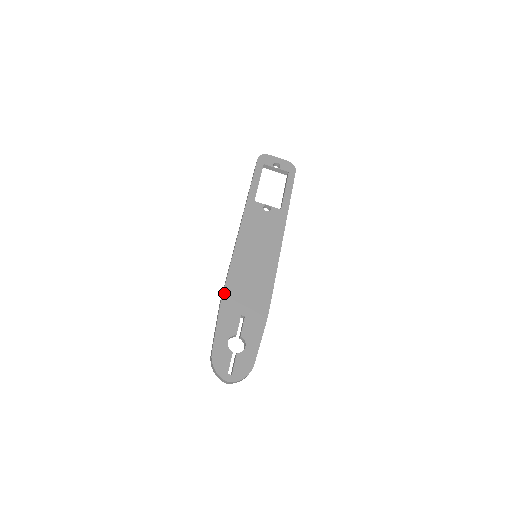
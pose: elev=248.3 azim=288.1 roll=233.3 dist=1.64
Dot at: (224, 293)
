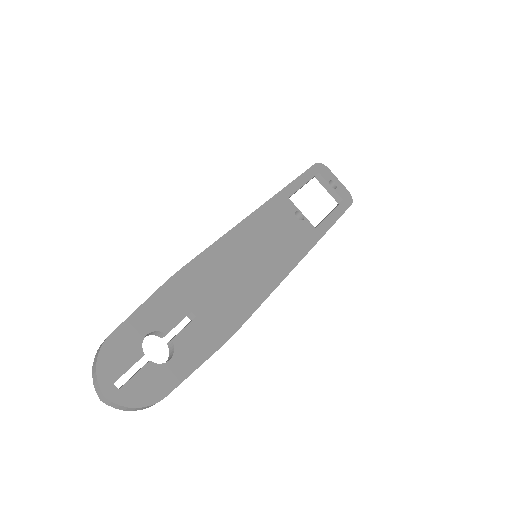
Dot at: (185, 267)
